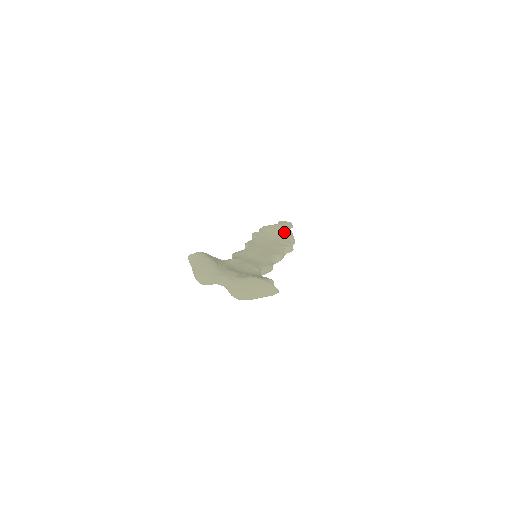
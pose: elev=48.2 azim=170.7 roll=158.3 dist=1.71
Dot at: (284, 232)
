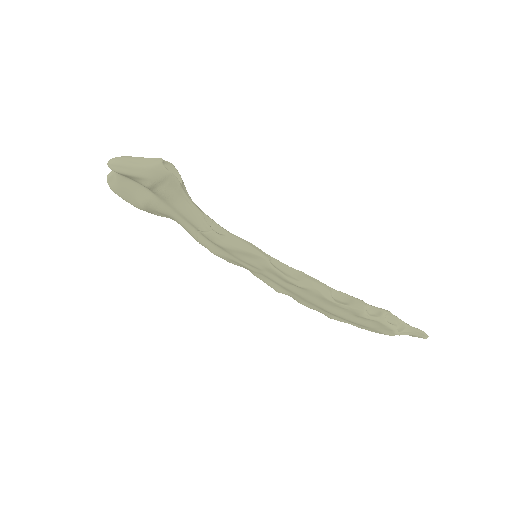
Dot at: occluded
